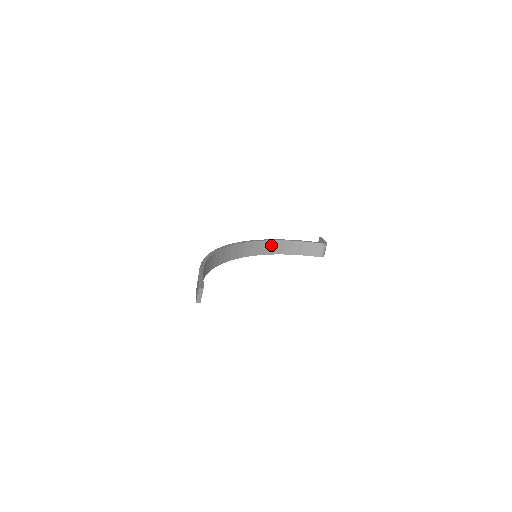
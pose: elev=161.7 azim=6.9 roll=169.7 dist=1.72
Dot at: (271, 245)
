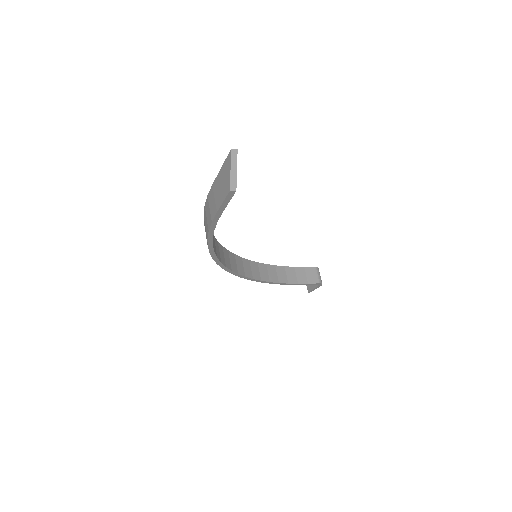
Dot at: (262, 269)
